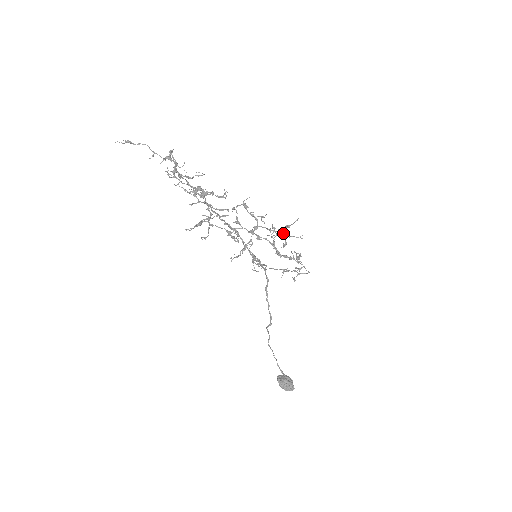
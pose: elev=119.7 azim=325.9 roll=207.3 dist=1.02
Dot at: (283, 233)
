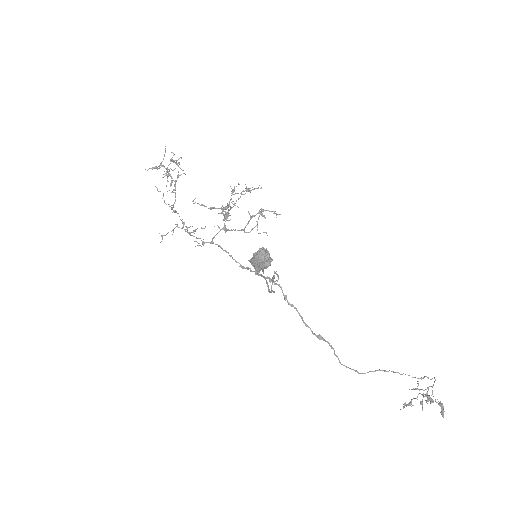
Dot at: occluded
